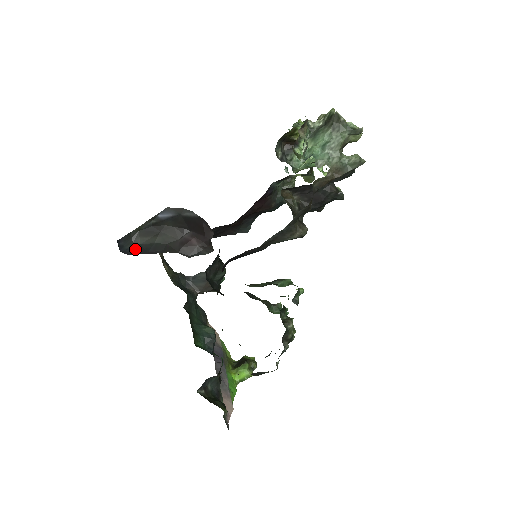
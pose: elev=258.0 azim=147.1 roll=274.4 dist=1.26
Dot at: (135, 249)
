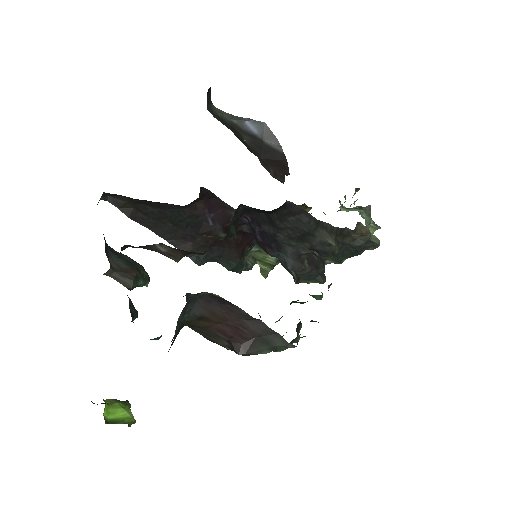
Dot at: occluded
